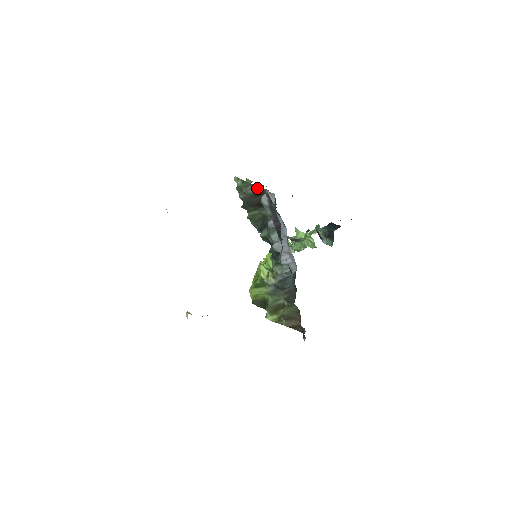
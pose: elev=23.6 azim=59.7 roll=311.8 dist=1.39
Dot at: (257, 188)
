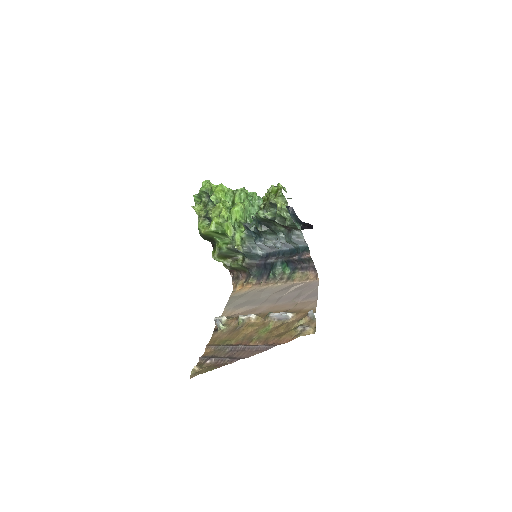
Dot at: (296, 228)
